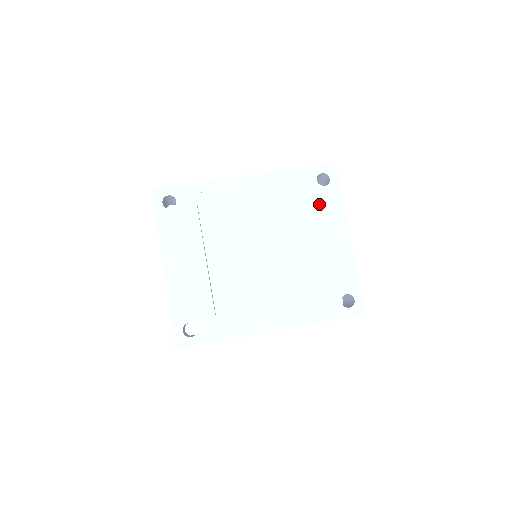
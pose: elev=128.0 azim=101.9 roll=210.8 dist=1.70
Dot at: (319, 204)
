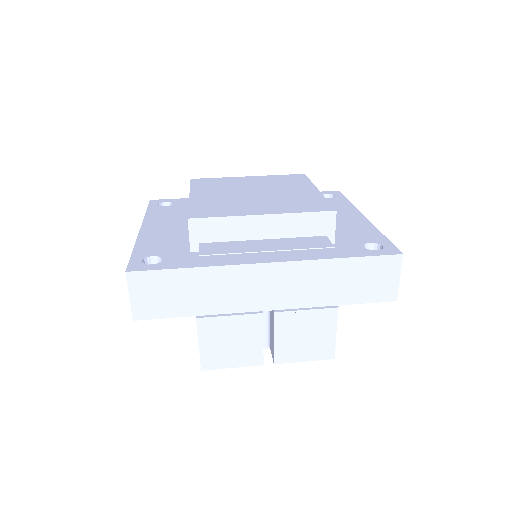
Dot at: occluded
